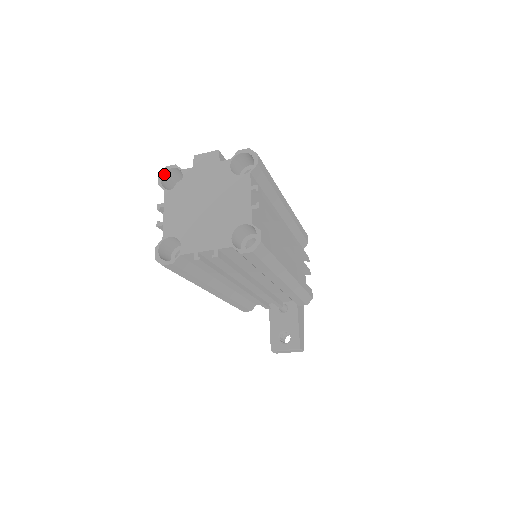
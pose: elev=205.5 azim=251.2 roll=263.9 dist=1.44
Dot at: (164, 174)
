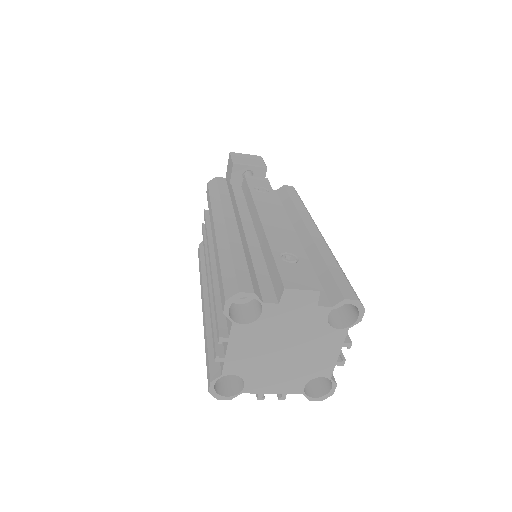
Dot at: (234, 300)
